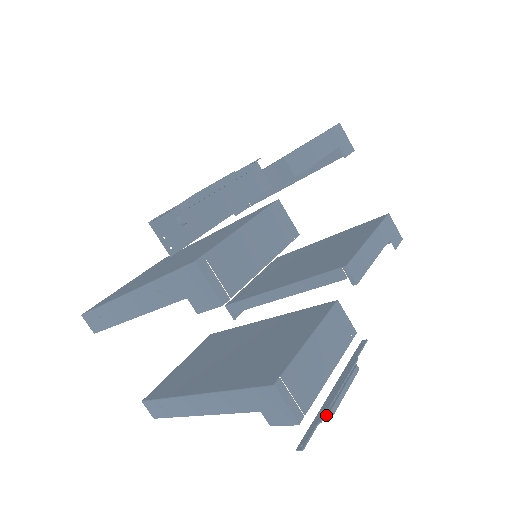
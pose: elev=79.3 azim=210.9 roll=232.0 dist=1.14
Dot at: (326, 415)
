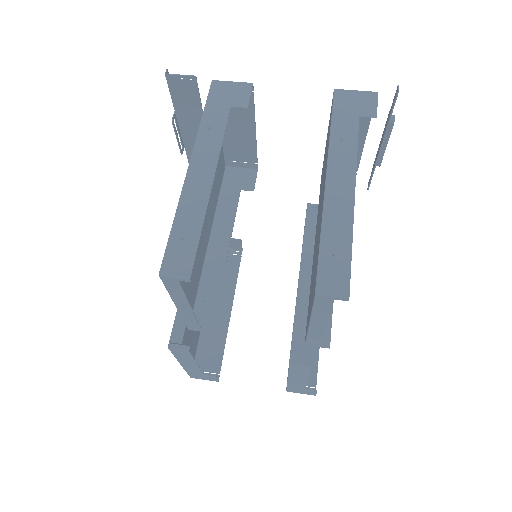
Dot at: (389, 115)
